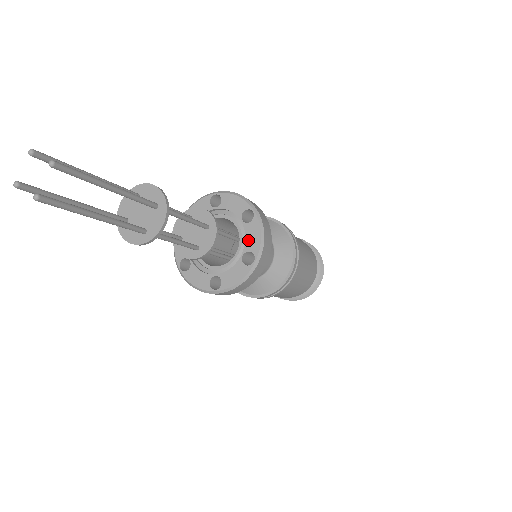
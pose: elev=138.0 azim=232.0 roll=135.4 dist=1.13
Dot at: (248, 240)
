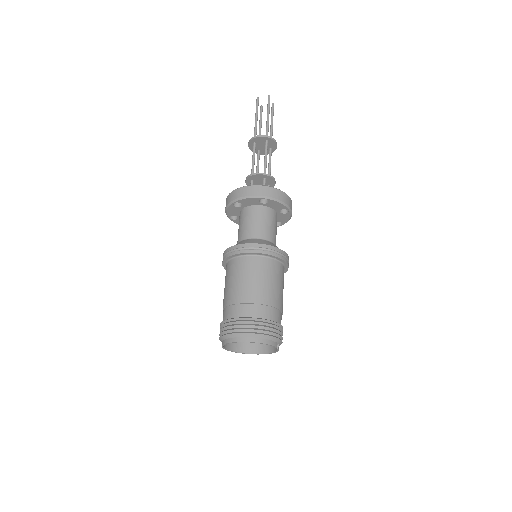
Dot at: occluded
